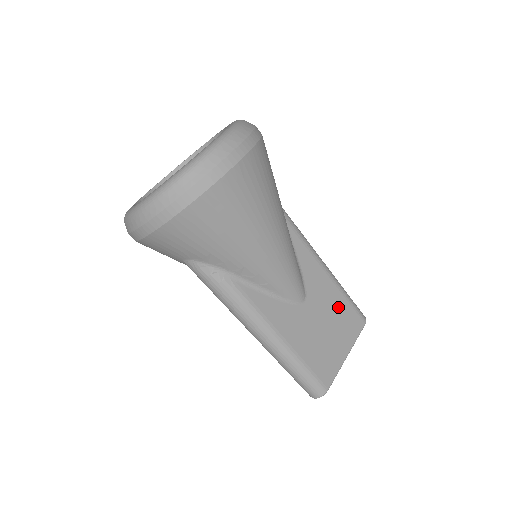
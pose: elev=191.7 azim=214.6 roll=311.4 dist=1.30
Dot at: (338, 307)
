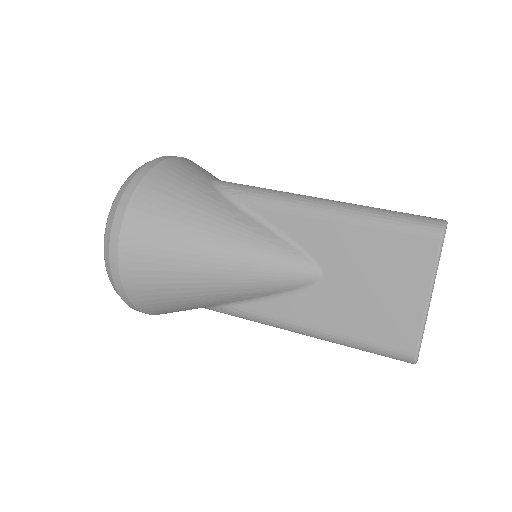
Dot at: (377, 249)
